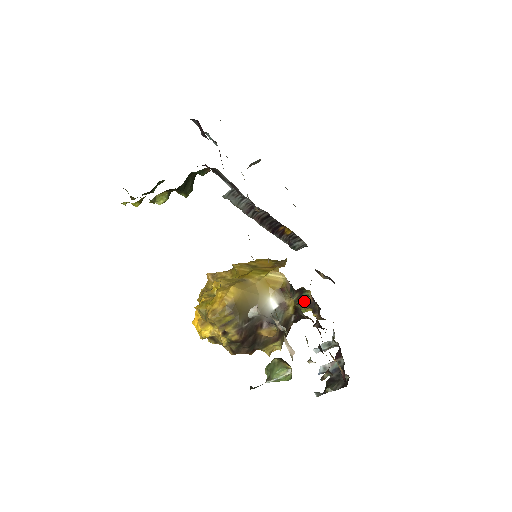
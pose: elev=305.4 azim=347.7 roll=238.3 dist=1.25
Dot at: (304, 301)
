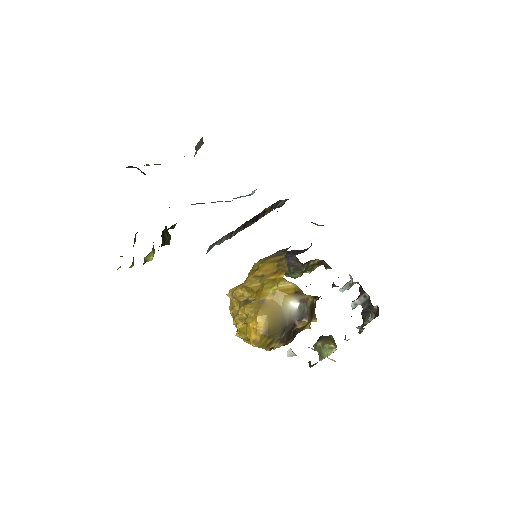
Dot at: (313, 263)
